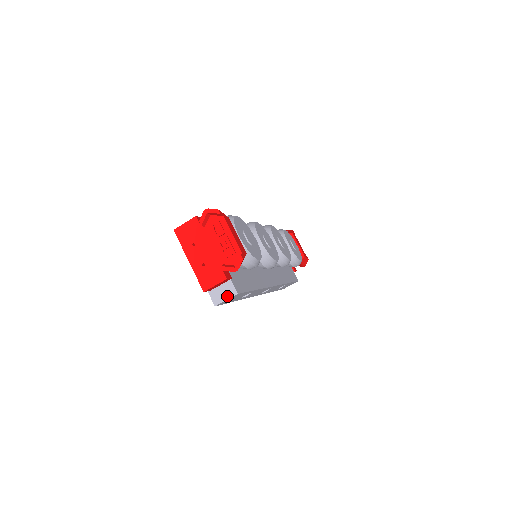
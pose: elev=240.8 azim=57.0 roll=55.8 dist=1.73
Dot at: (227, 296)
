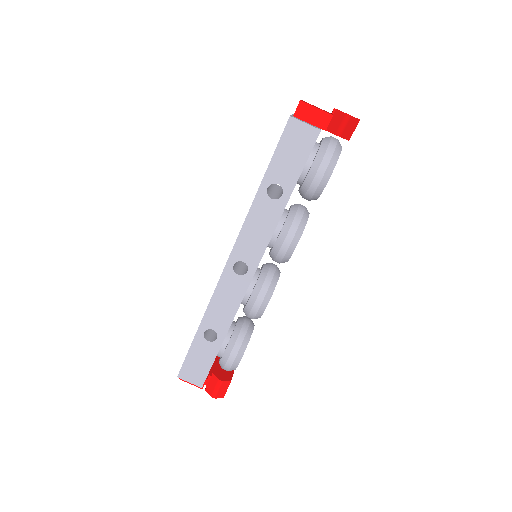
Dot at: (309, 124)
